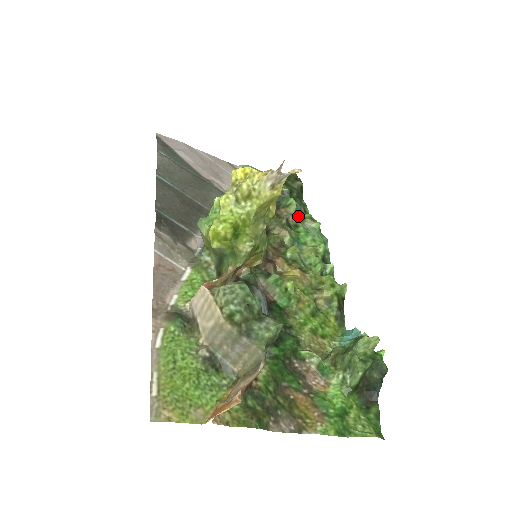
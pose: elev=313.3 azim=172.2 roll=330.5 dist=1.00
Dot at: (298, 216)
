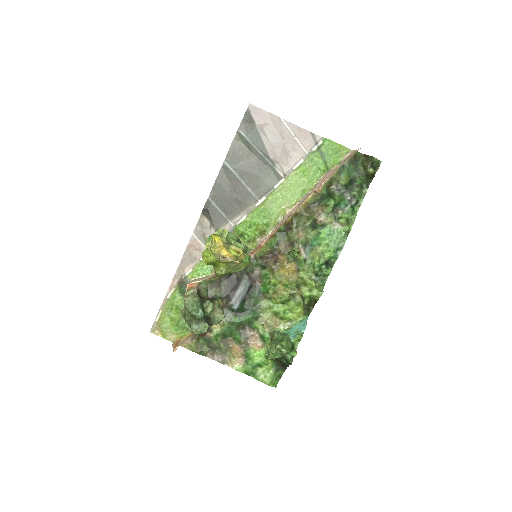
Dot at: (337, 213)
